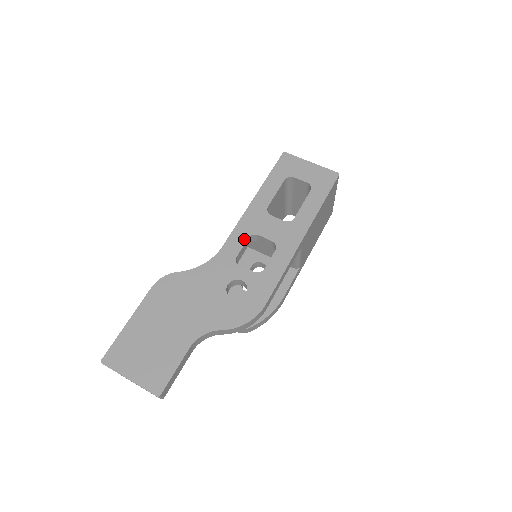
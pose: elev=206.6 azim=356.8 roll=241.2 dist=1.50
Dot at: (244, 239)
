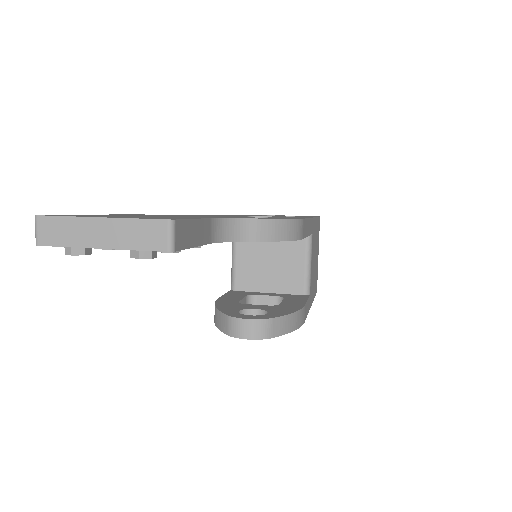
Dot at: occluded
